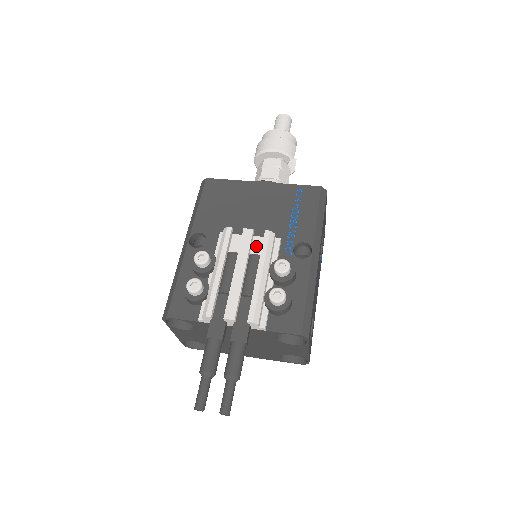
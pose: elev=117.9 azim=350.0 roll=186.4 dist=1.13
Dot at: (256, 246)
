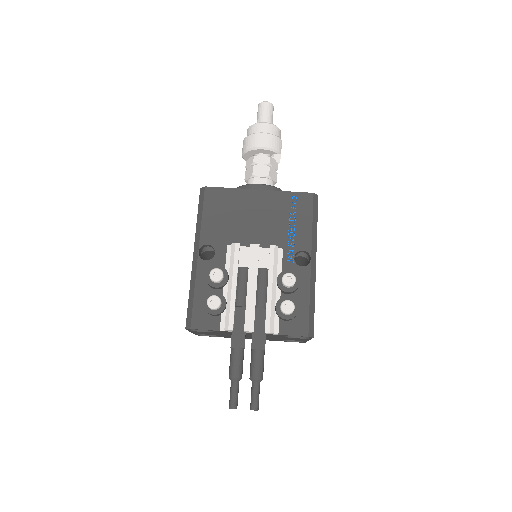
Dot at: (262, 257)
